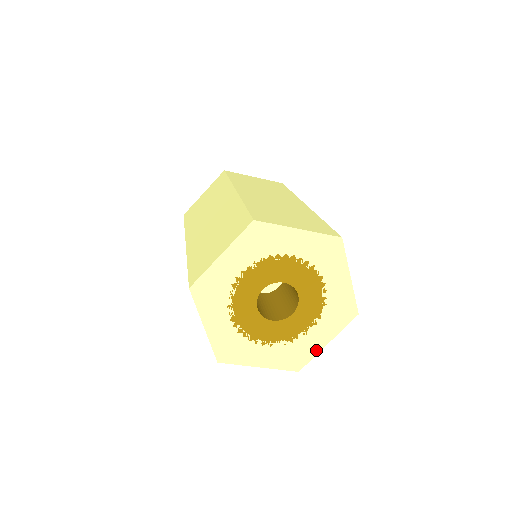
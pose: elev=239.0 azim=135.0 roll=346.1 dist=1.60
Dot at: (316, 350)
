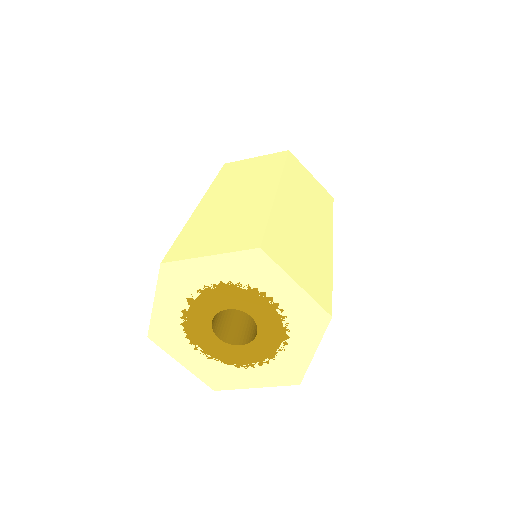
Dot at: (305, 362)
